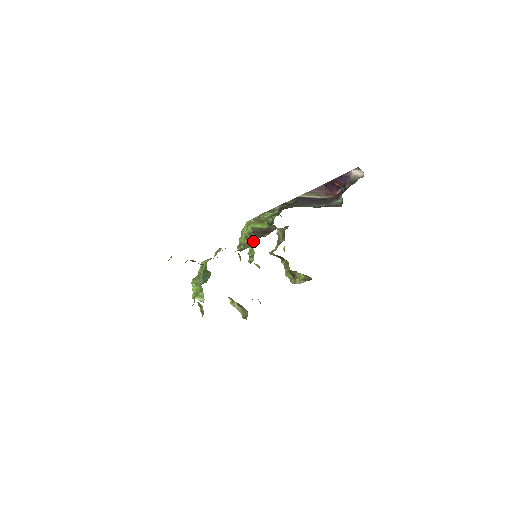
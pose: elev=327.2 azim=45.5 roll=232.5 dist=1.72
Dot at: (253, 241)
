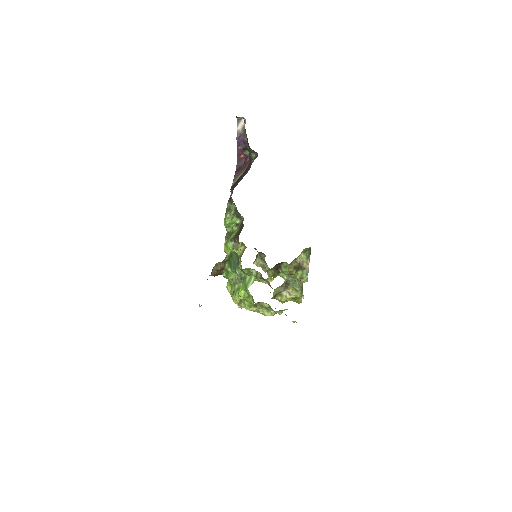
Dot at: (242, 249)
